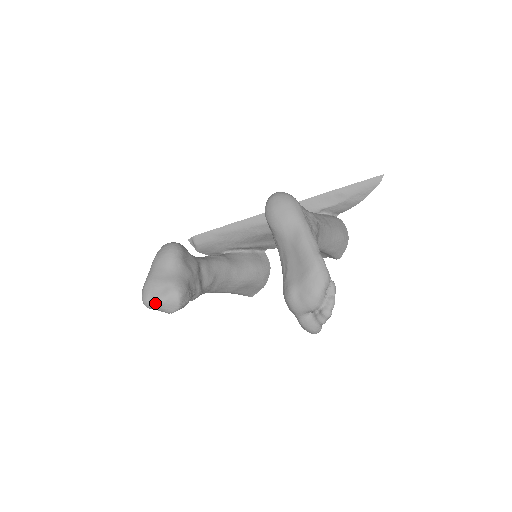
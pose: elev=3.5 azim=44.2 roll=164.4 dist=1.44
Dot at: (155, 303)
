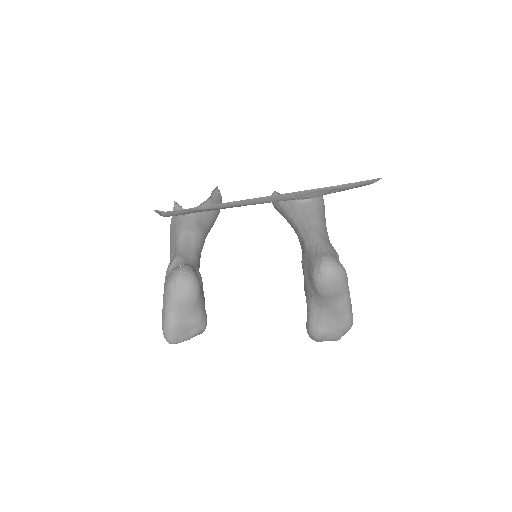
Dot at: occluded
